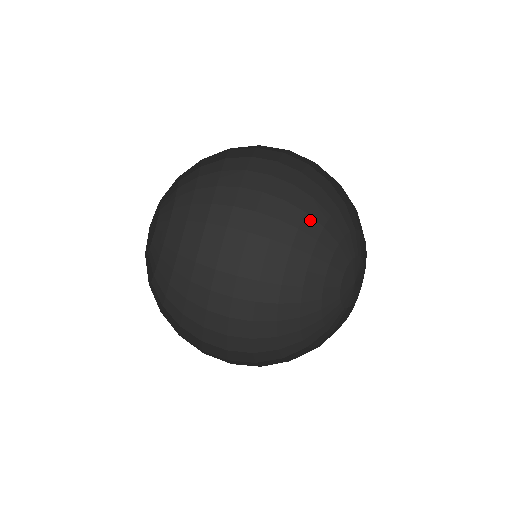
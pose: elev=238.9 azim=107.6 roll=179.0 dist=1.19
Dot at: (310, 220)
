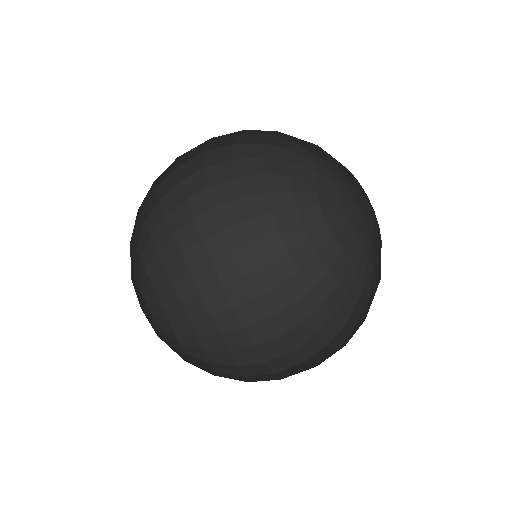
Dot at: (289, 234)
